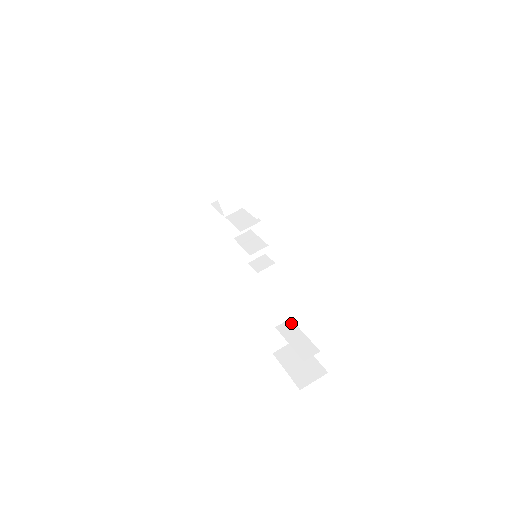
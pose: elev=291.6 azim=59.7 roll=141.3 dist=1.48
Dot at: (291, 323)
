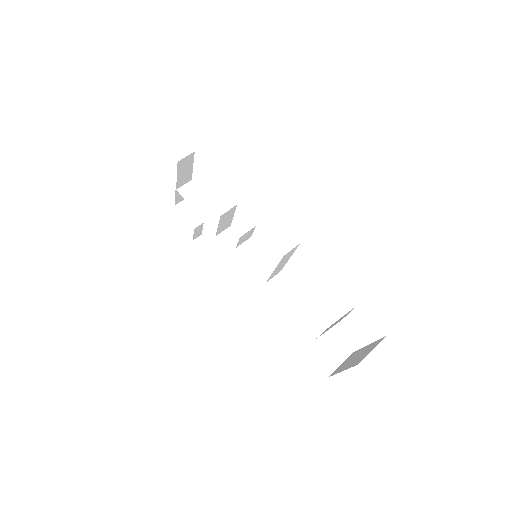
Dot at: occluded
